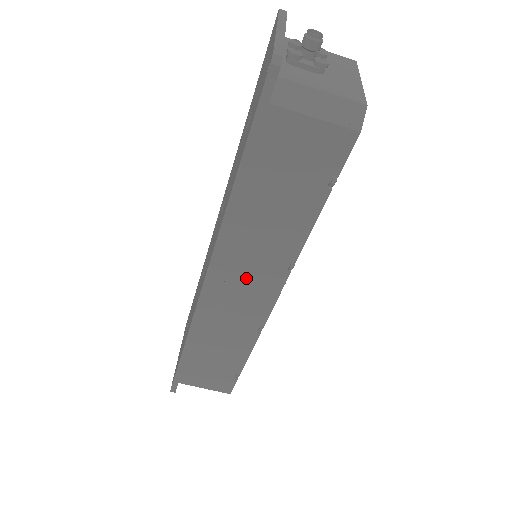
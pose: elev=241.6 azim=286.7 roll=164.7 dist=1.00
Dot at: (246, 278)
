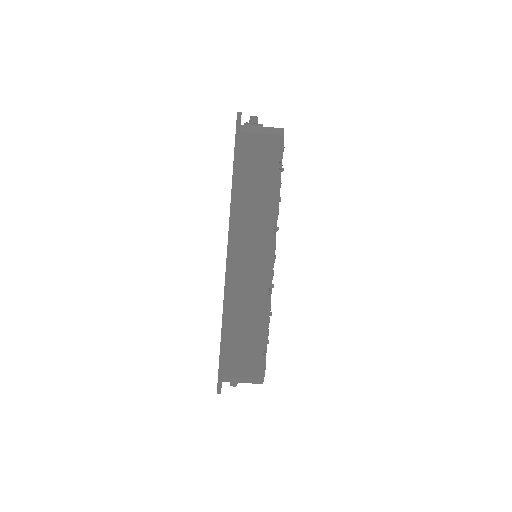
Dot at: (251, 245)
